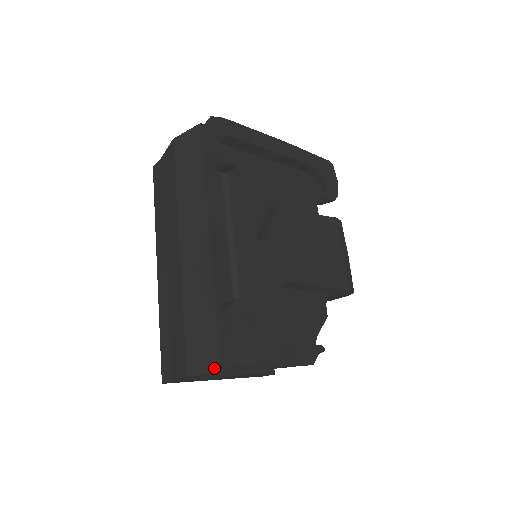
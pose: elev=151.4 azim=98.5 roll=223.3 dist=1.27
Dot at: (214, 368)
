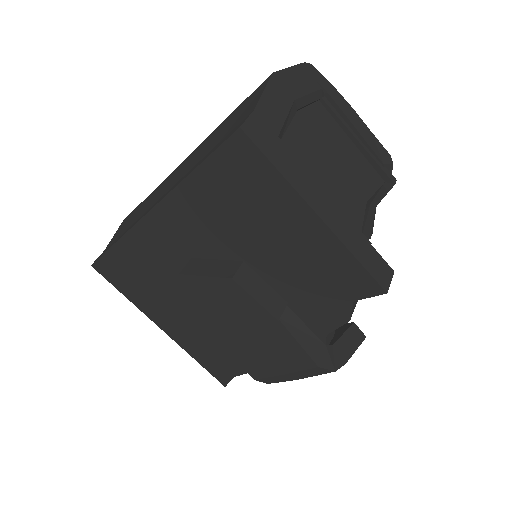
Dot at: (293, 68)
